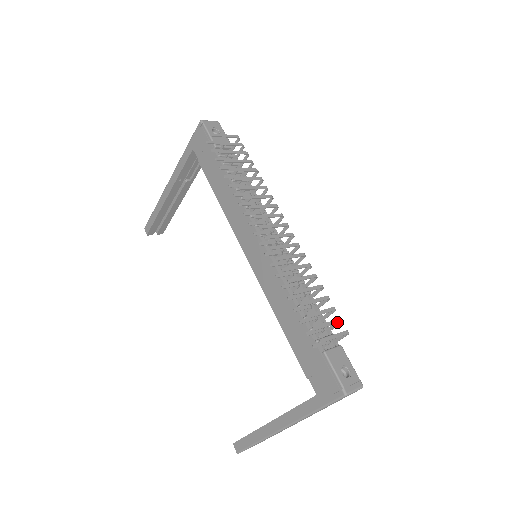
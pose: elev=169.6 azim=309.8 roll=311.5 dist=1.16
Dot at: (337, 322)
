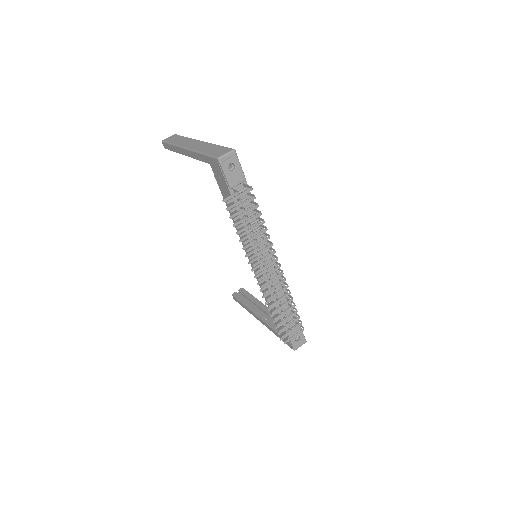
Dot at: occluded
